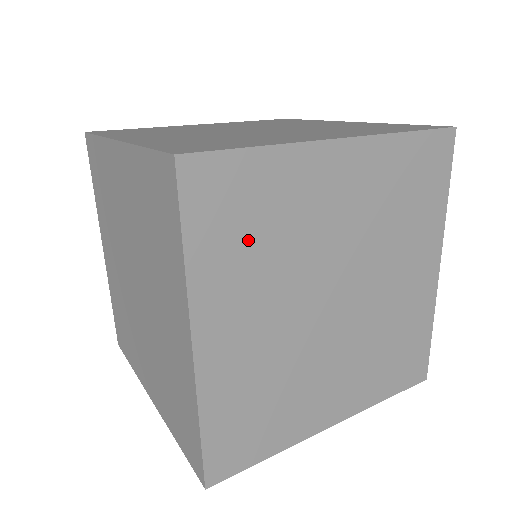
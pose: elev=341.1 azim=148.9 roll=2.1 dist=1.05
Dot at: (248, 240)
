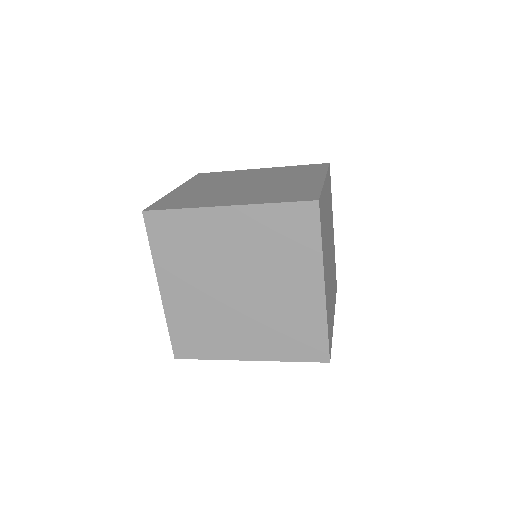
Dot at: (324, 232)
